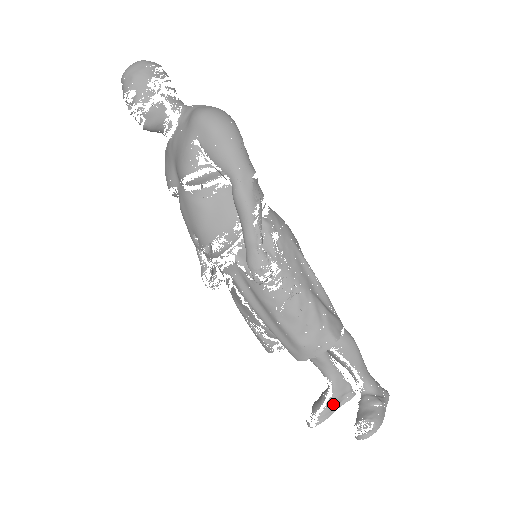
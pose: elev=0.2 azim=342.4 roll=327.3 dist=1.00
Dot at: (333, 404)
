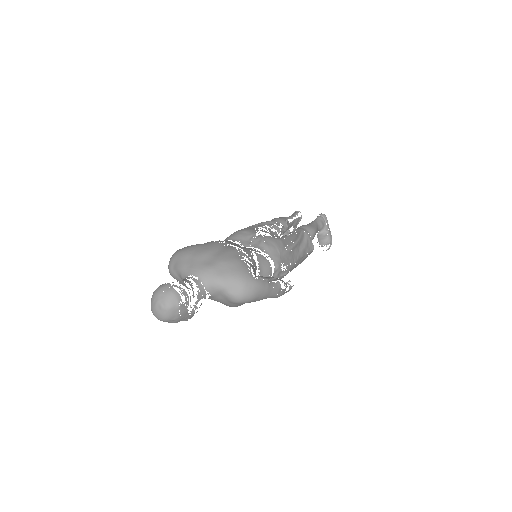
Dot at: occluded
